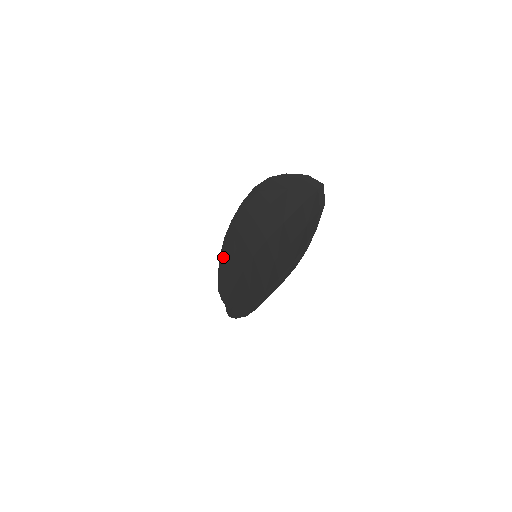
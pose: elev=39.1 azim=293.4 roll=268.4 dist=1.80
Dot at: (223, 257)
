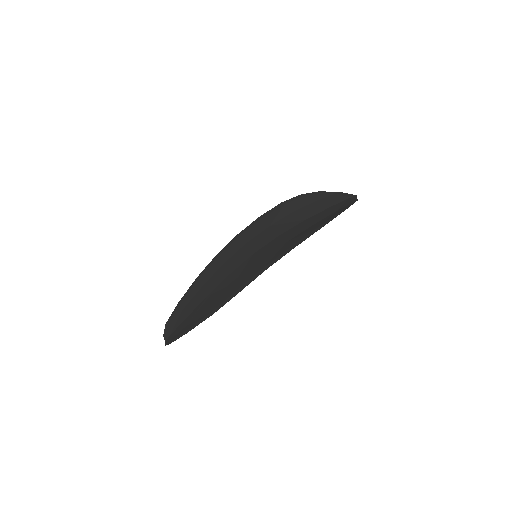
Dot at: (202, 276)
